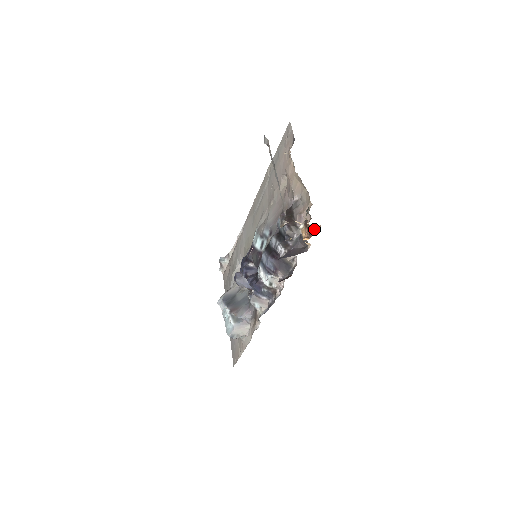
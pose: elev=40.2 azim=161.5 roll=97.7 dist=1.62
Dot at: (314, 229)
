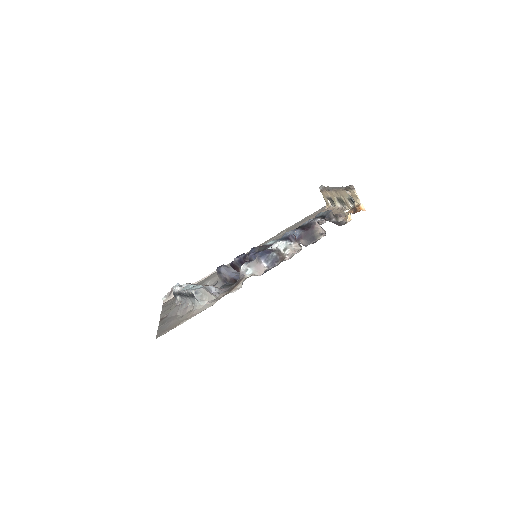
Dot at: (361, 209)
